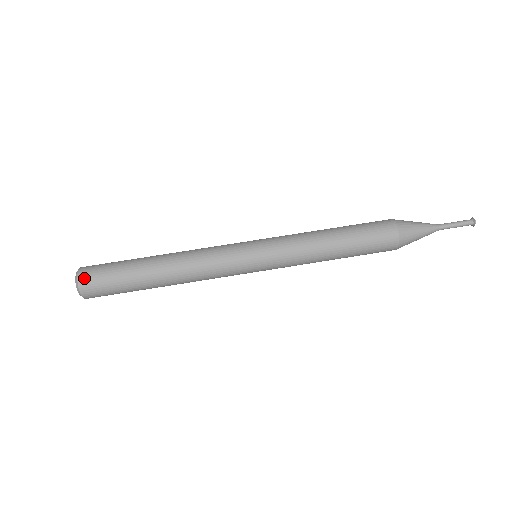
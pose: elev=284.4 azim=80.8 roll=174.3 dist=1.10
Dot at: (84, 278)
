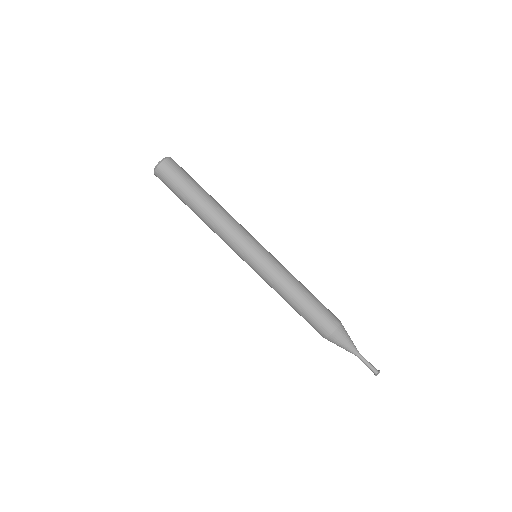
Dot at: (159, 173)
